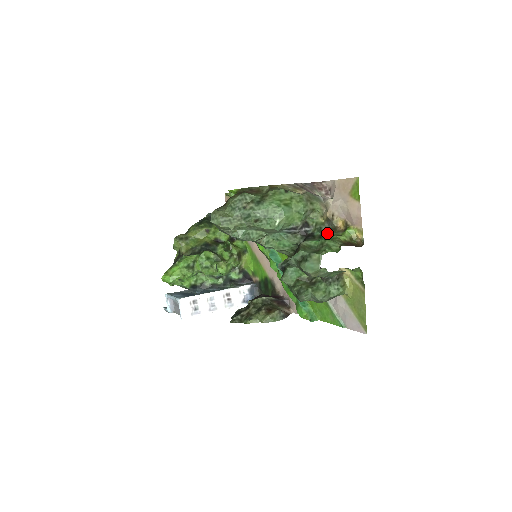
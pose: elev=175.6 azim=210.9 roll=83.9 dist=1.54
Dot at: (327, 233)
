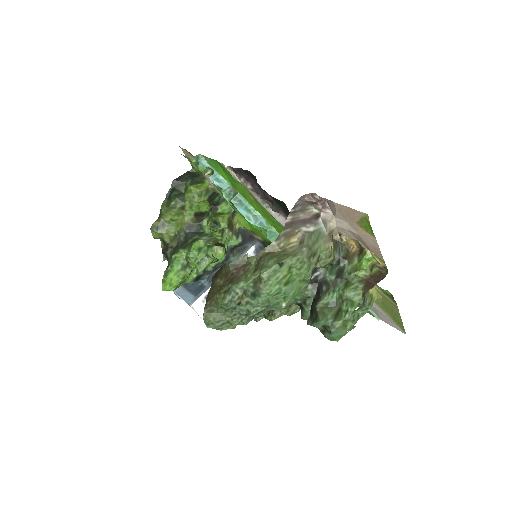
Dot at: (341, 269)
